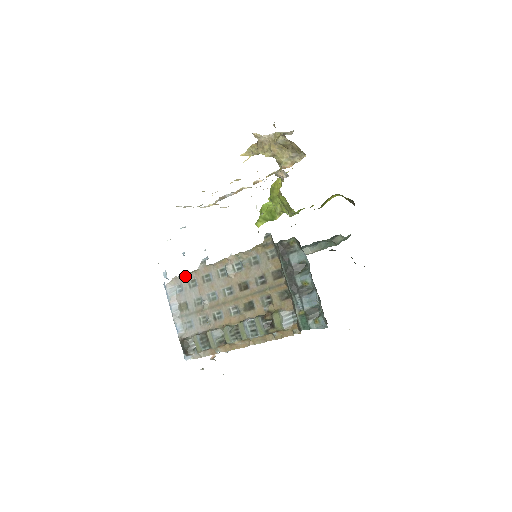
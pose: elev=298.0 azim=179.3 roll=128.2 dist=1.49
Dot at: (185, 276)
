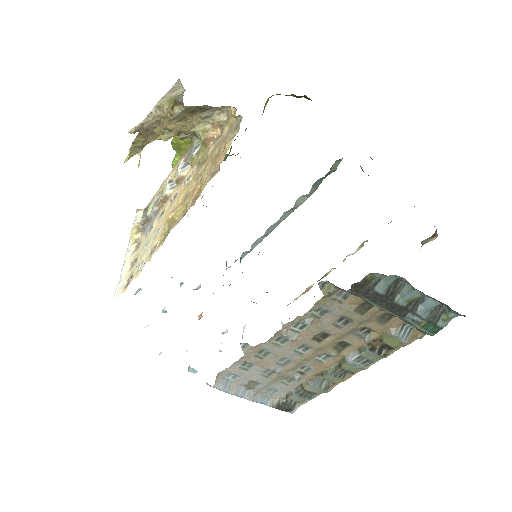
Dot at: (231, 367)
